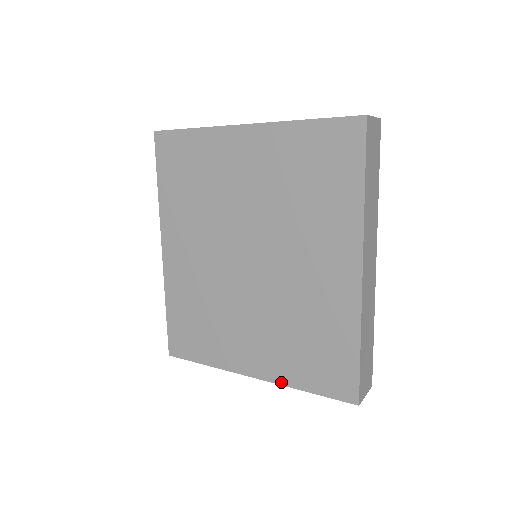
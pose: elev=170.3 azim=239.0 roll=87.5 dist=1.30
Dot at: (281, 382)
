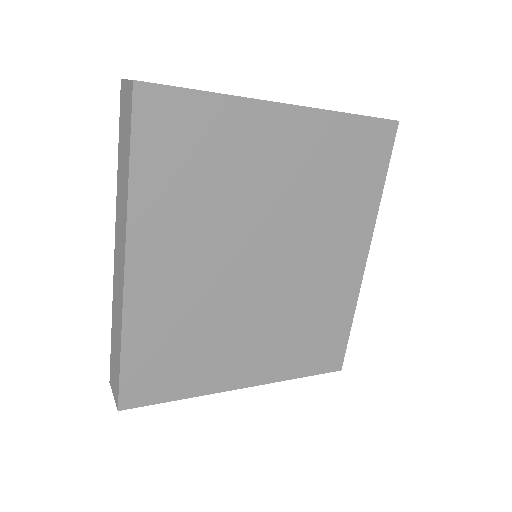
Dot at: (276, 379)
